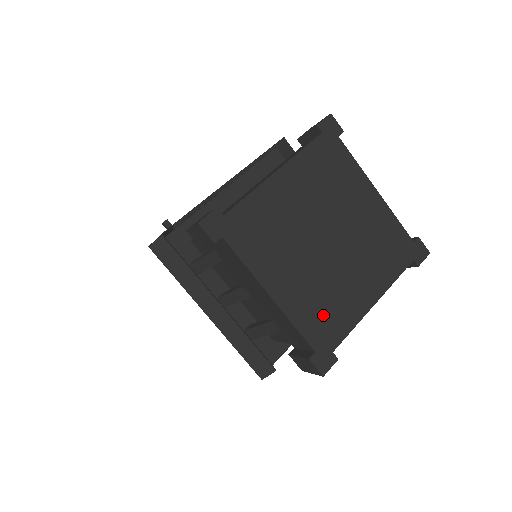
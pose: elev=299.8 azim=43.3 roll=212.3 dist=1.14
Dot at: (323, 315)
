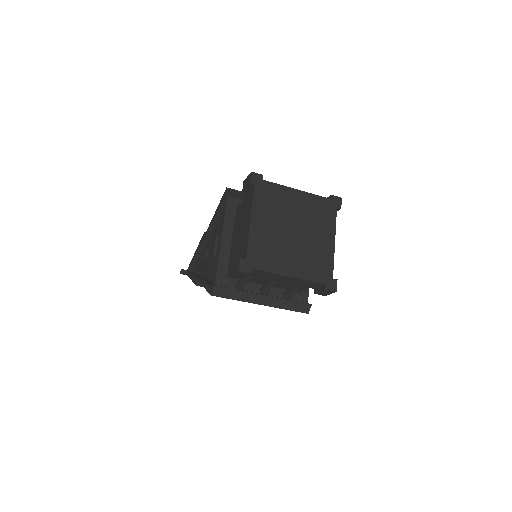
Dot at: (317, 266)
